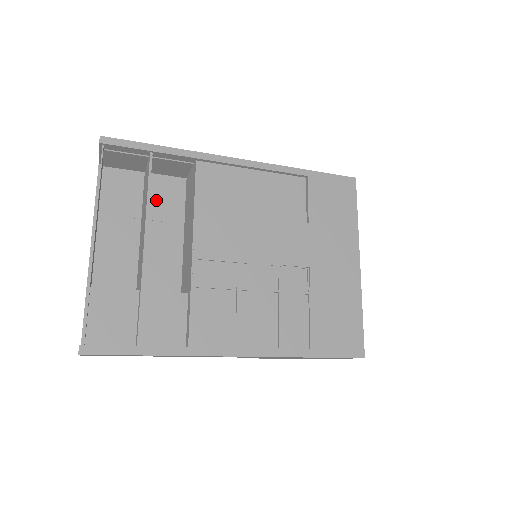
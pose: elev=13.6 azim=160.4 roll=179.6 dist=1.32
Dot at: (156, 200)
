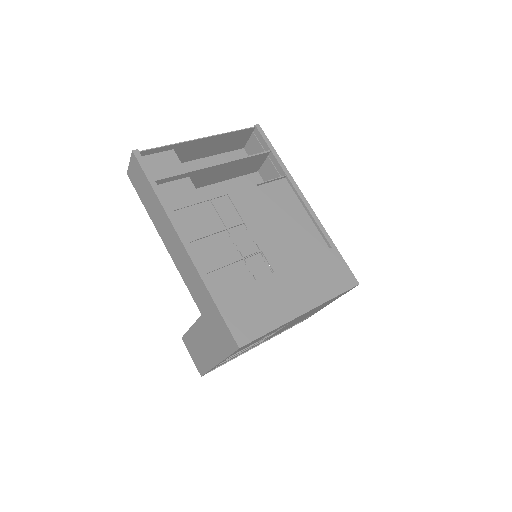
Dot at: (246, 182)
